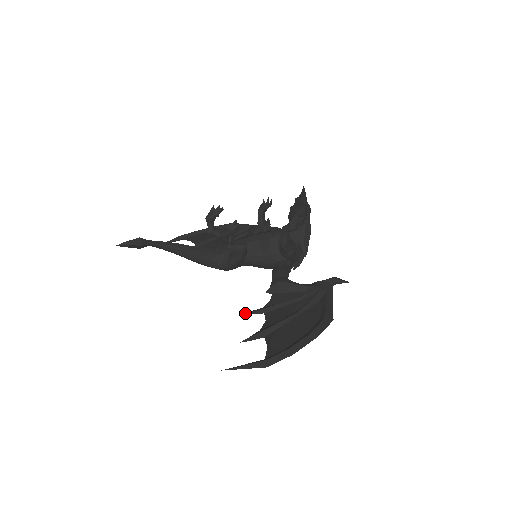
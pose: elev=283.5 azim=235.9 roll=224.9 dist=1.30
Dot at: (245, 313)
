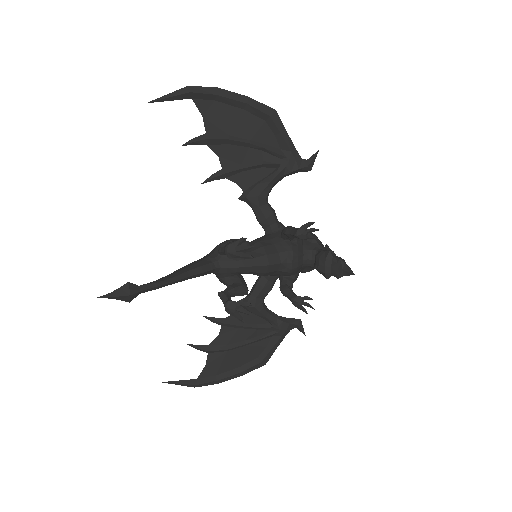
Dot at: (206, 318)
